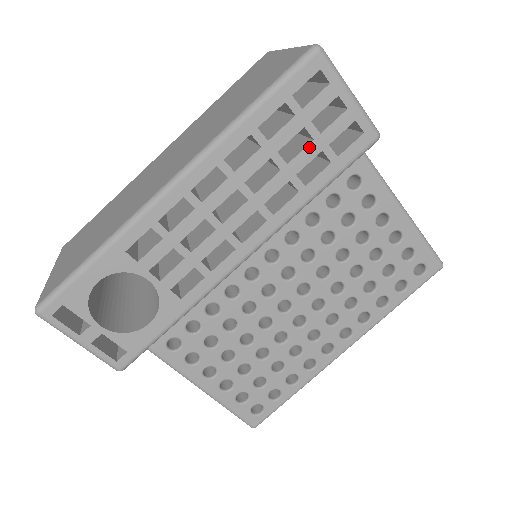
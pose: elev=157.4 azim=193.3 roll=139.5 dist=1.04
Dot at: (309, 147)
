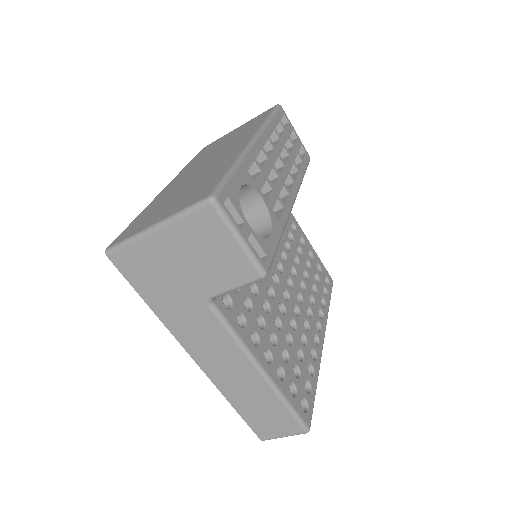
Dot at: (293, 149)
